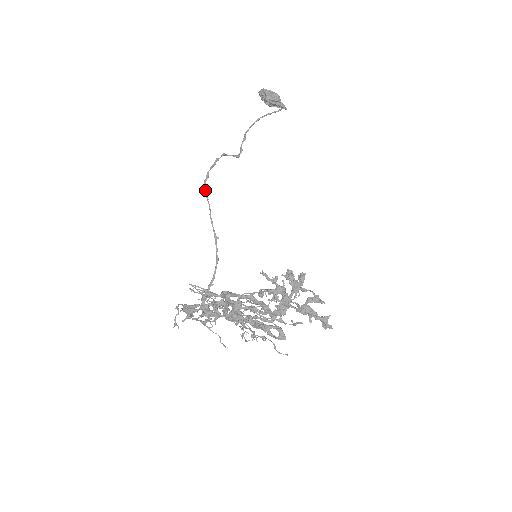
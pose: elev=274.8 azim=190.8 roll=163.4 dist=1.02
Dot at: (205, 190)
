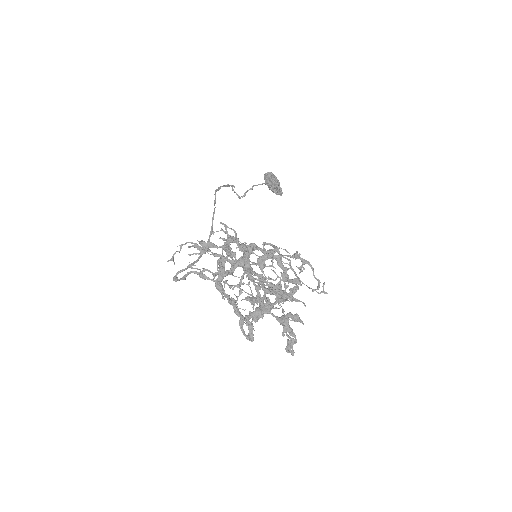
Dot at: (215, 195)
